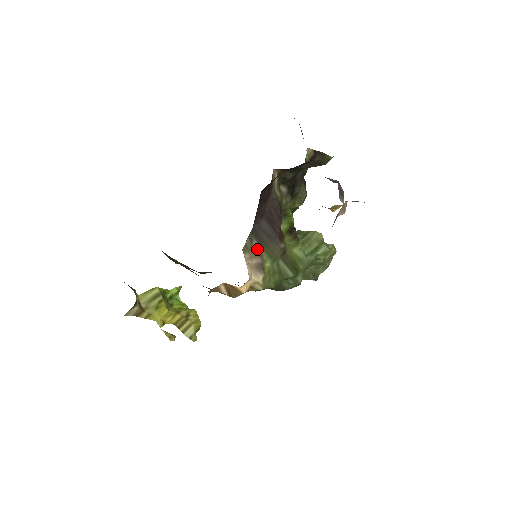
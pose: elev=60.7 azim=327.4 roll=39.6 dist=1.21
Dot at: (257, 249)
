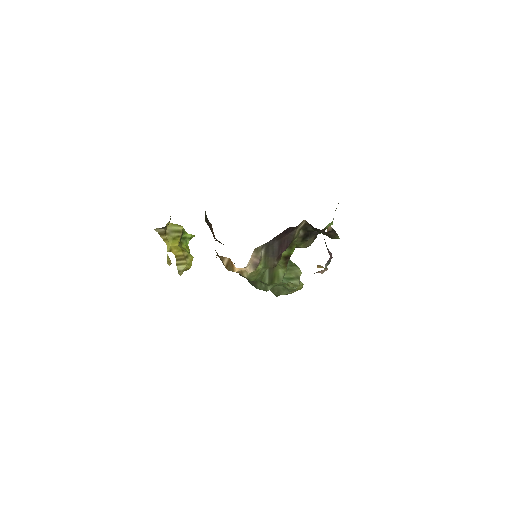
Dot at: (261, 254)
